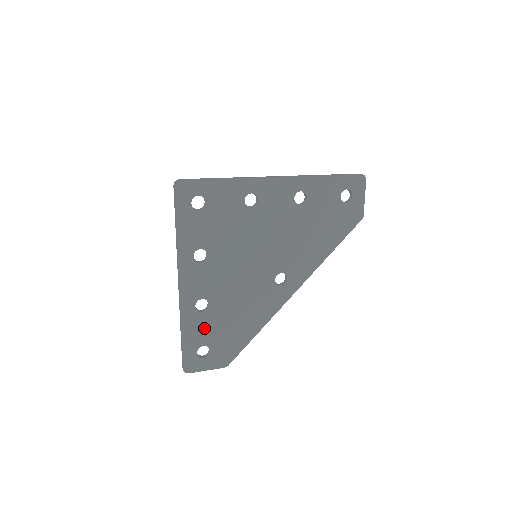
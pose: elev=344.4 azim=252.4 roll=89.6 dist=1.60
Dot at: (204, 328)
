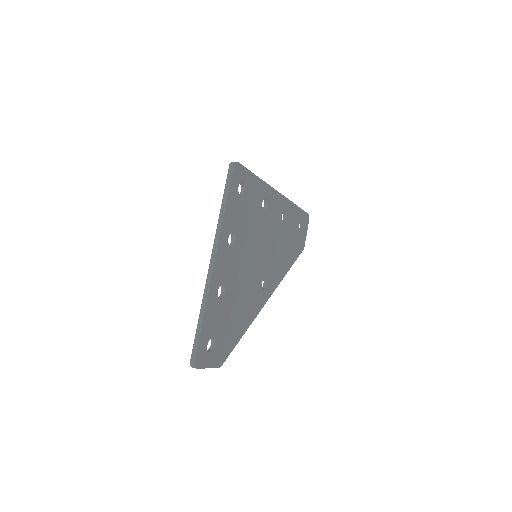
Dot at: (217, 317)
